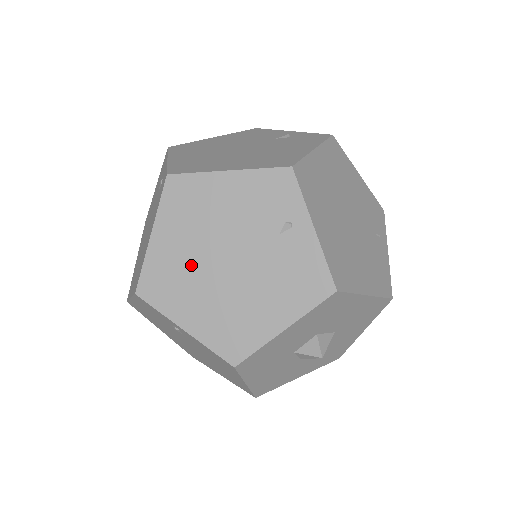
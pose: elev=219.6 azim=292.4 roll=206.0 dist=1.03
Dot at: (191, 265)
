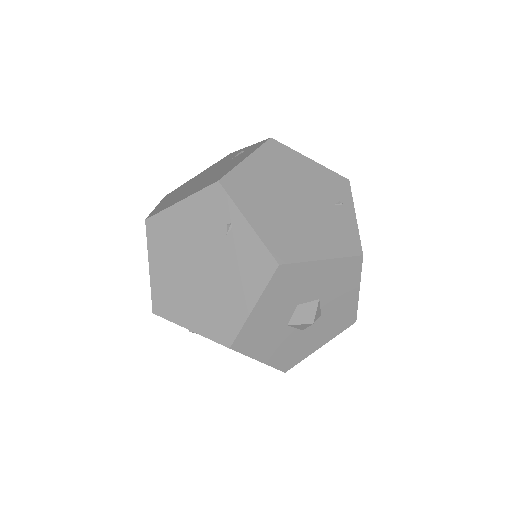
Dot at: (179, 280)
